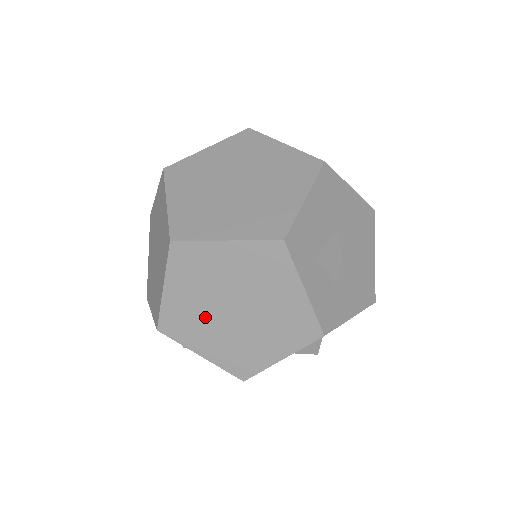
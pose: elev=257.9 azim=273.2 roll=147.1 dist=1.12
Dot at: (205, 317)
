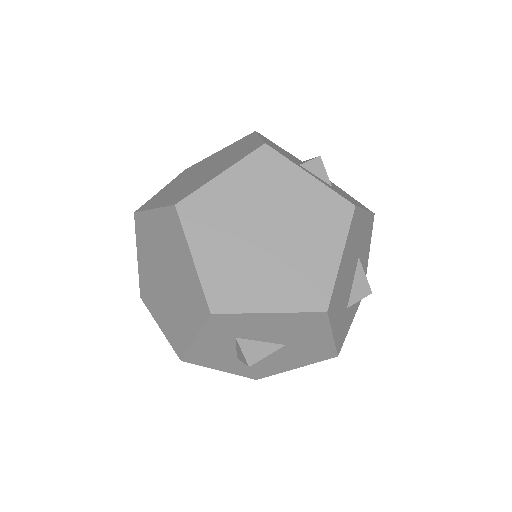
Dot at: (247, 262)
